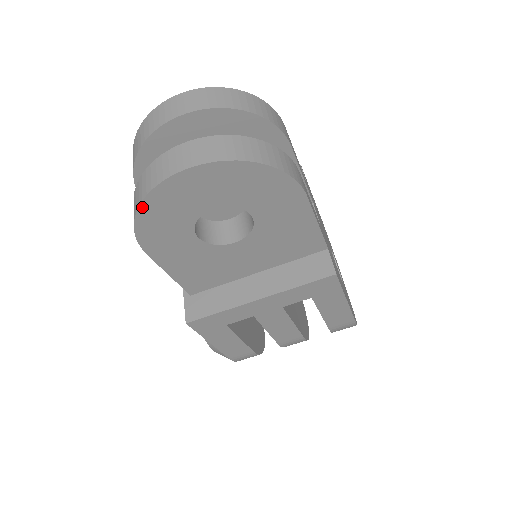
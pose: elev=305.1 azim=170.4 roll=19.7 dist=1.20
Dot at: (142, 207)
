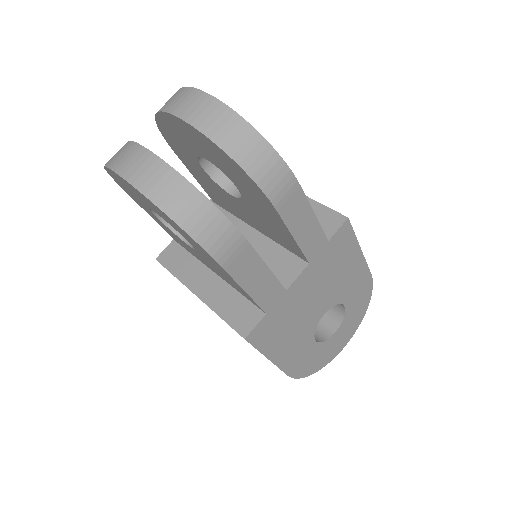
Dot at: (107, 170)
